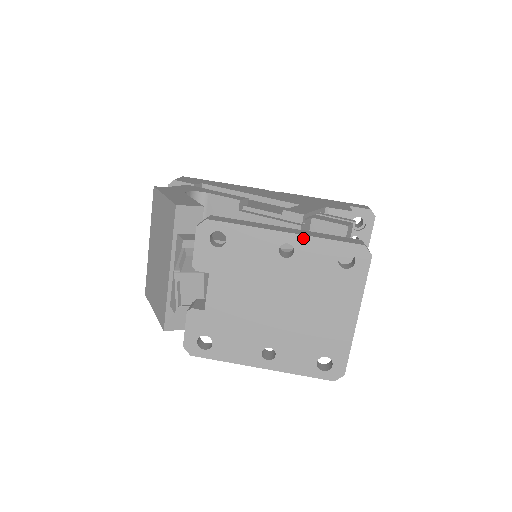
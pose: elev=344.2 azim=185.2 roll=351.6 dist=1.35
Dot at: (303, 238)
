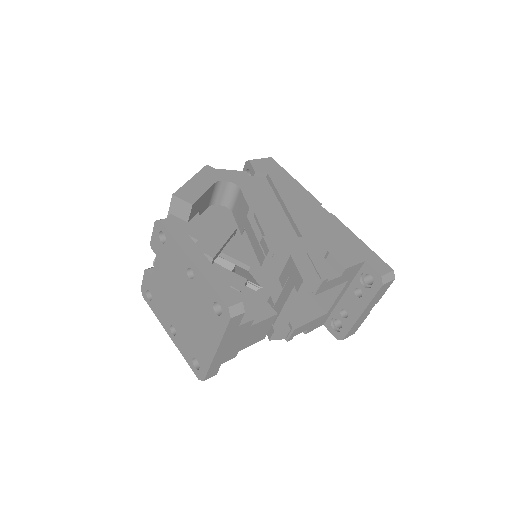
Dot at: (199, 273)
